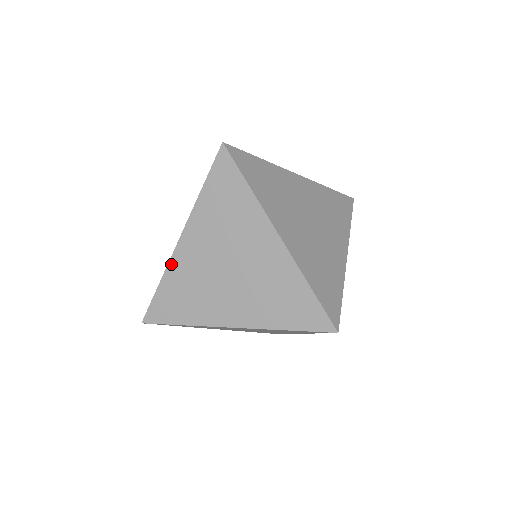
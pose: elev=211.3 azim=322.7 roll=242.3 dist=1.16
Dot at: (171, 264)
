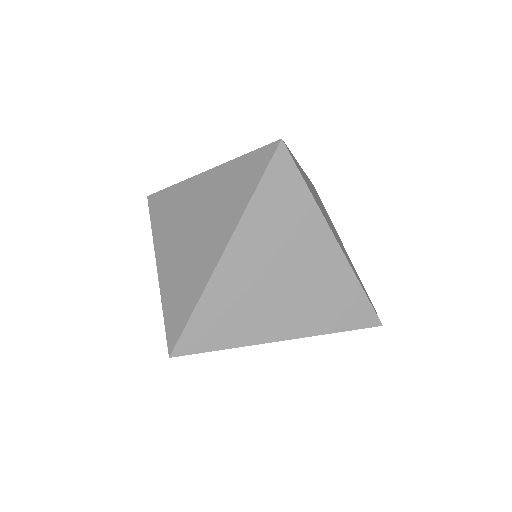
Dot at: (161, 286)
